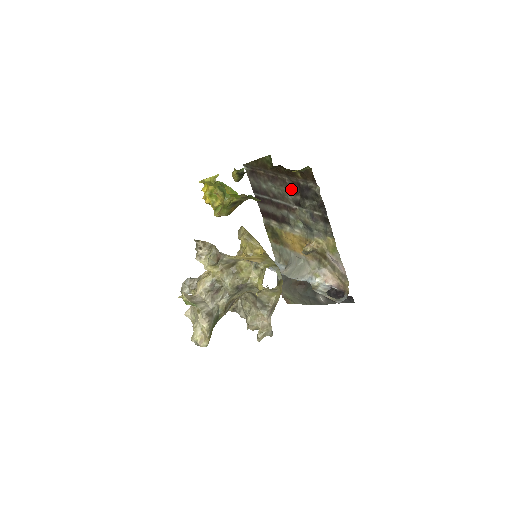
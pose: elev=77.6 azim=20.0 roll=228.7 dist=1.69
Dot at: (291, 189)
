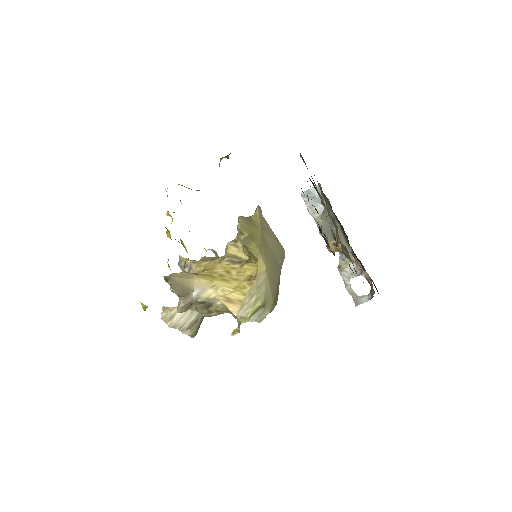
Dot at: occluded
